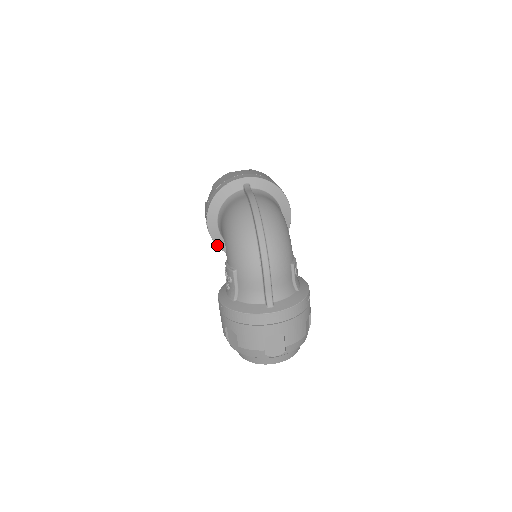
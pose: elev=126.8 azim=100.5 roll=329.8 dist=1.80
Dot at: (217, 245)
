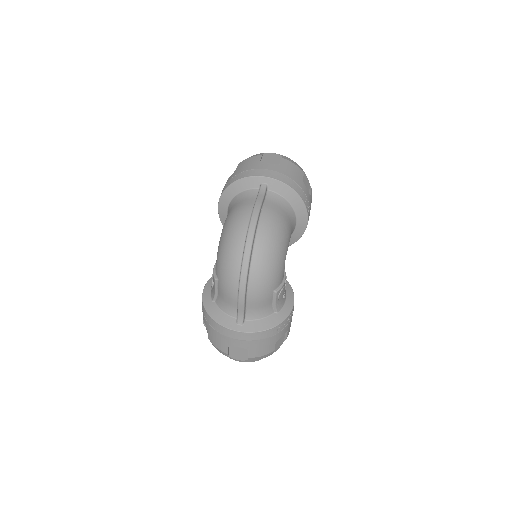
Dot at: occluded
